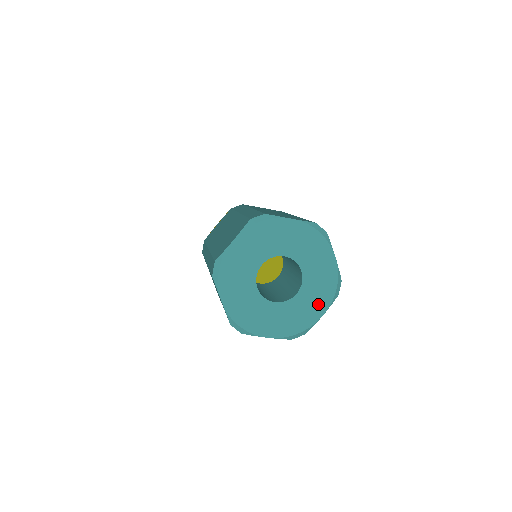
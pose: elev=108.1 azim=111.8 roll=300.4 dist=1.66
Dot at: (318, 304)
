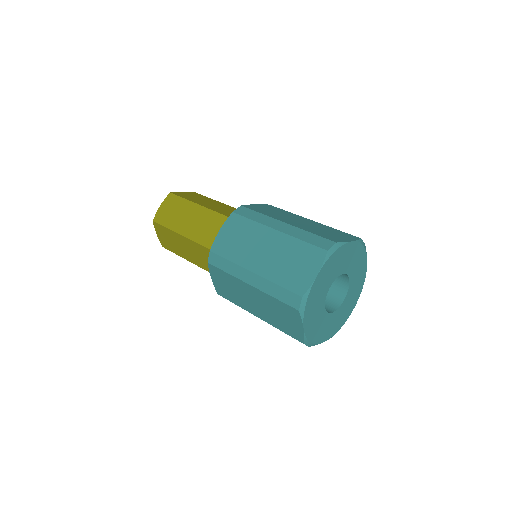
Dot at: (361, 264)
